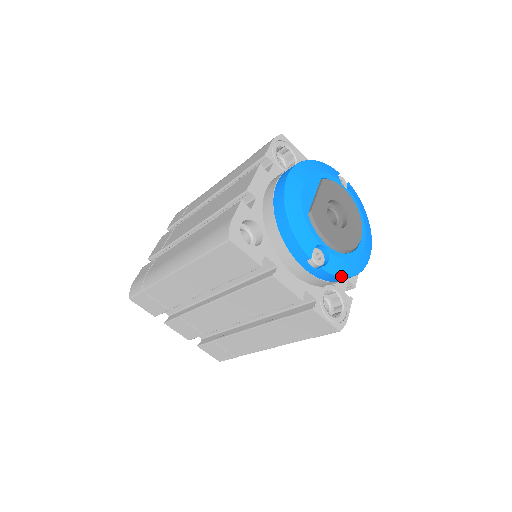
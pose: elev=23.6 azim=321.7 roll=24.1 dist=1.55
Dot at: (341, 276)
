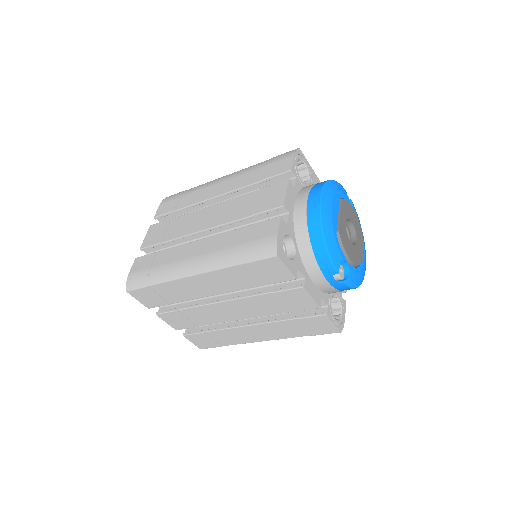
Dot at: (353, 288)
